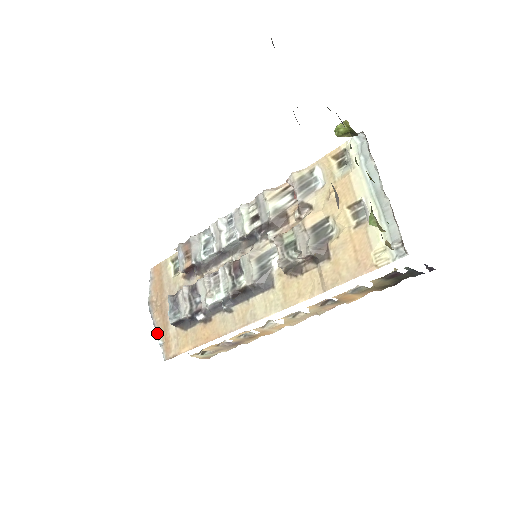
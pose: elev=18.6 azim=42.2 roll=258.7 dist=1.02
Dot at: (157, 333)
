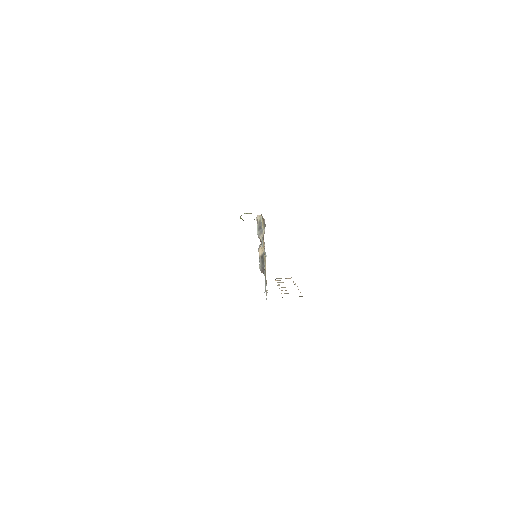
Dot at: occluded
